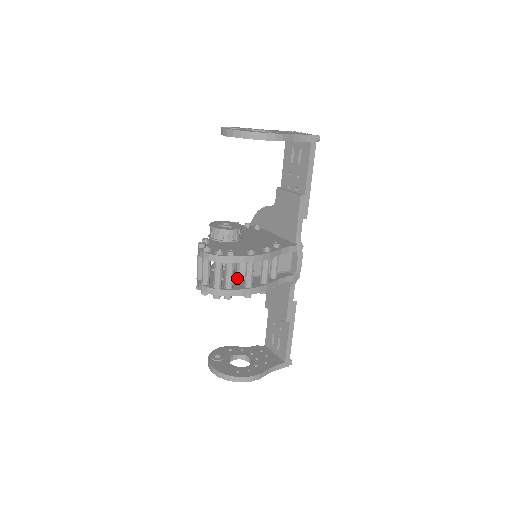
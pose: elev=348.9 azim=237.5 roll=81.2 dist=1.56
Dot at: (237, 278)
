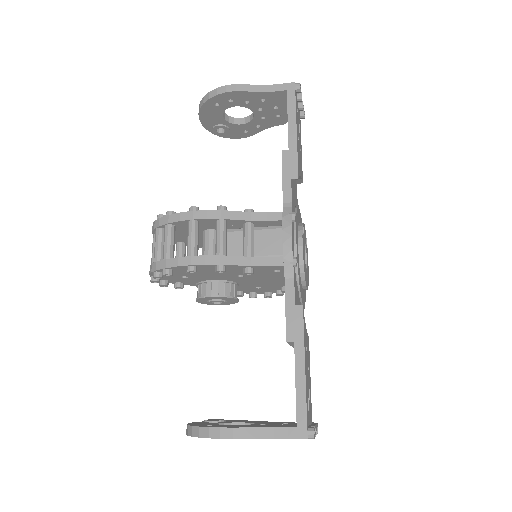
Dot at: occluded
